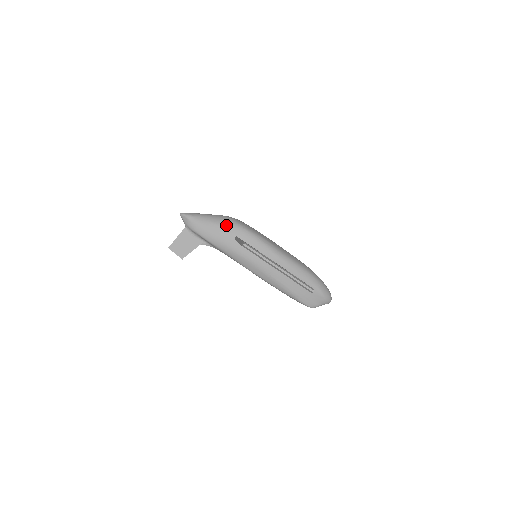
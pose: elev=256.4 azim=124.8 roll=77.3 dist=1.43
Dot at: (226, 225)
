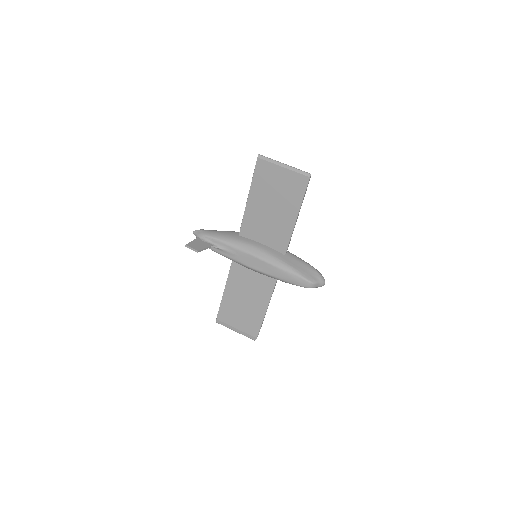
Dot at: (230, 231)
